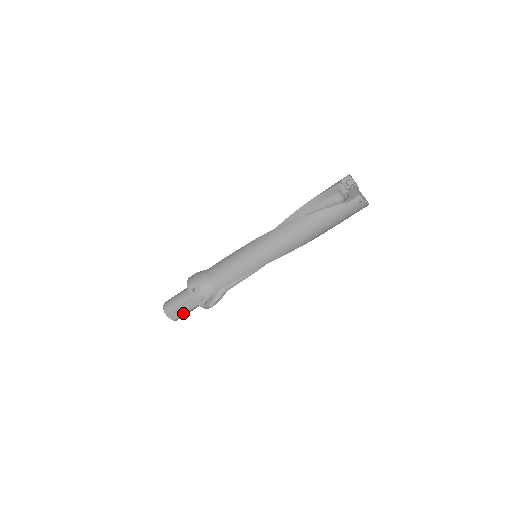
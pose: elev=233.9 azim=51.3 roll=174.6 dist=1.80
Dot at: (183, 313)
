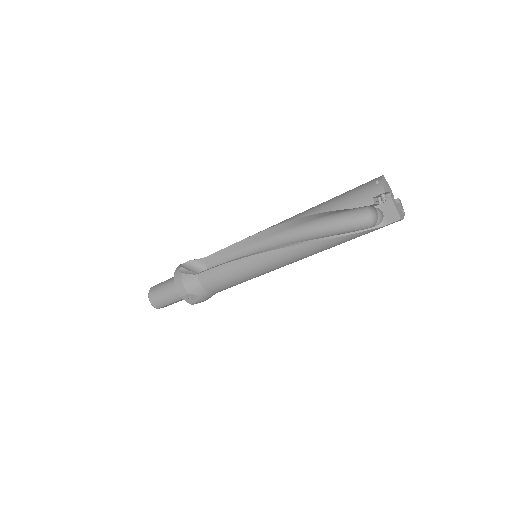
Dot at: (176, 302)
